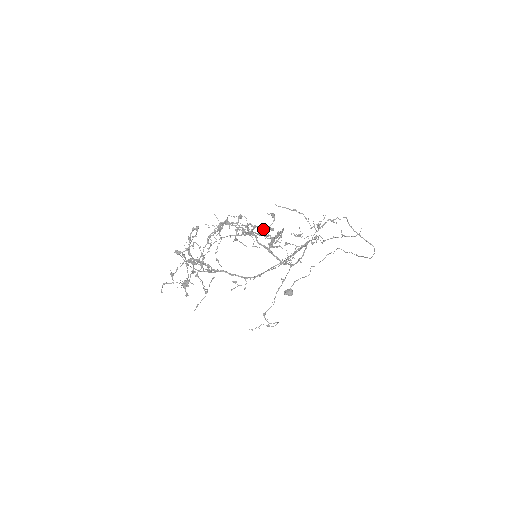
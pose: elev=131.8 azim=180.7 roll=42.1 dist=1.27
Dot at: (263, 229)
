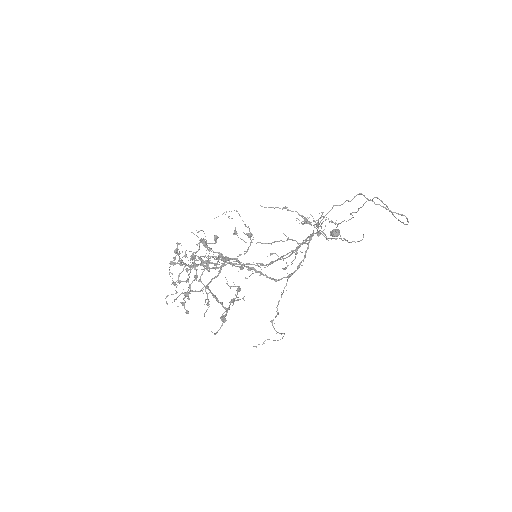
Dot at: occluded
